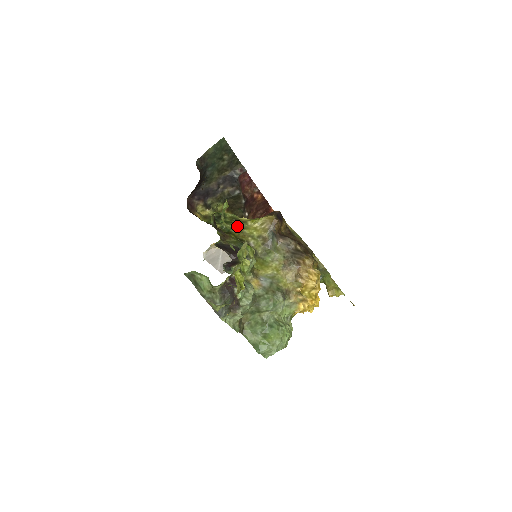
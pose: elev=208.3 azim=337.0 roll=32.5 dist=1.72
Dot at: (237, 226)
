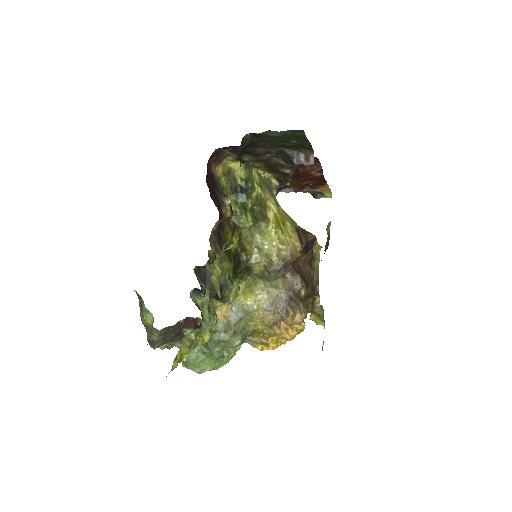
Dot at: (252, 224)
